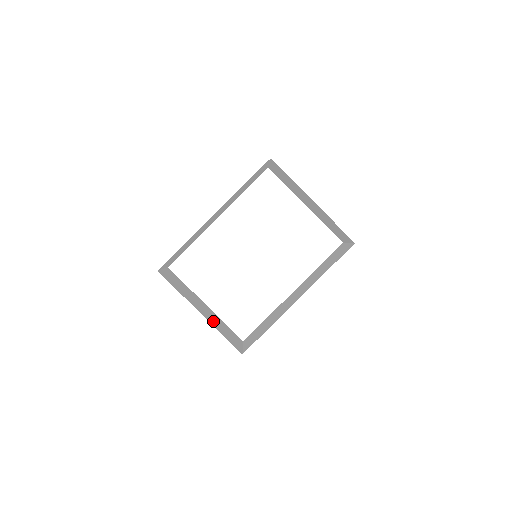
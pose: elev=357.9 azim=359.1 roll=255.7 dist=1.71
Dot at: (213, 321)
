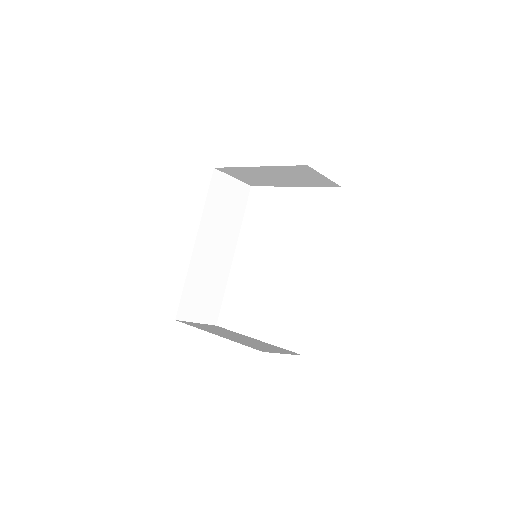
Dot at: (240, 340)
